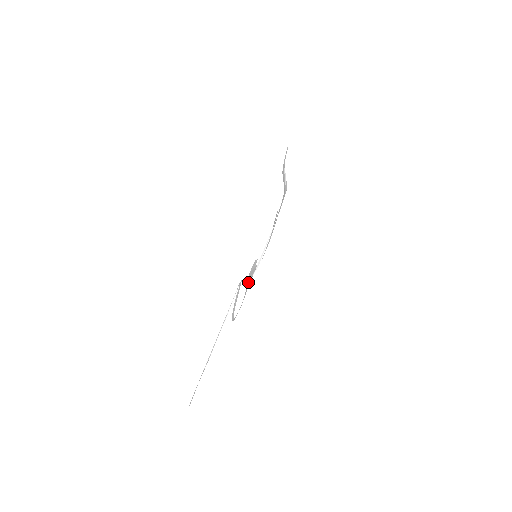
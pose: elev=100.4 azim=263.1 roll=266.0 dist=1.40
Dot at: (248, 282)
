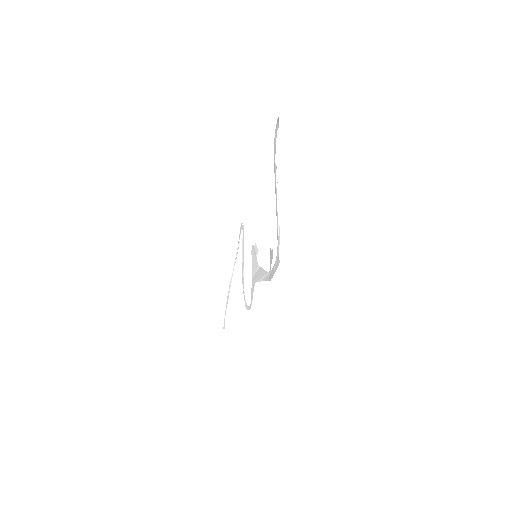
Dot at: (252, 273)
